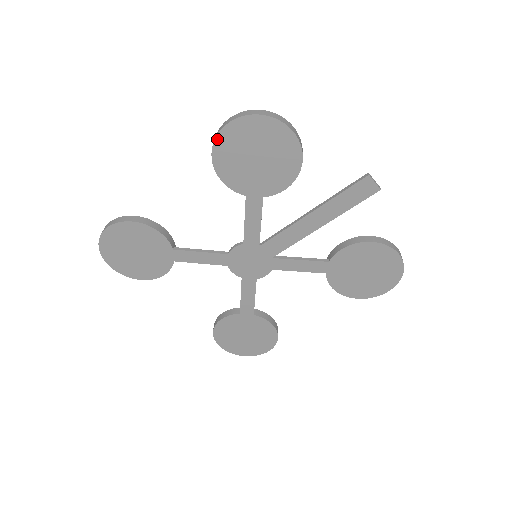
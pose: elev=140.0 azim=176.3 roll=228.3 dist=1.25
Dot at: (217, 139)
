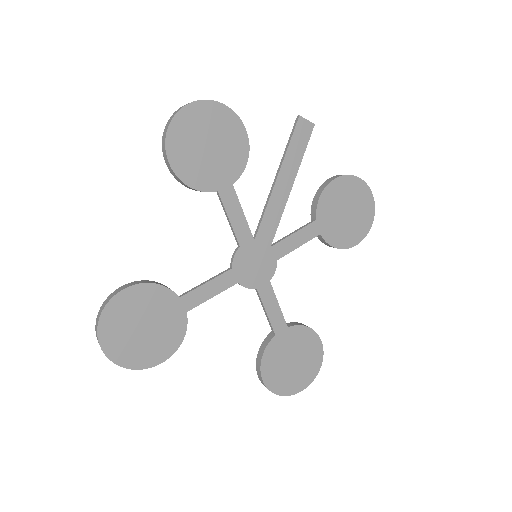
Dot at: (167, 145)
